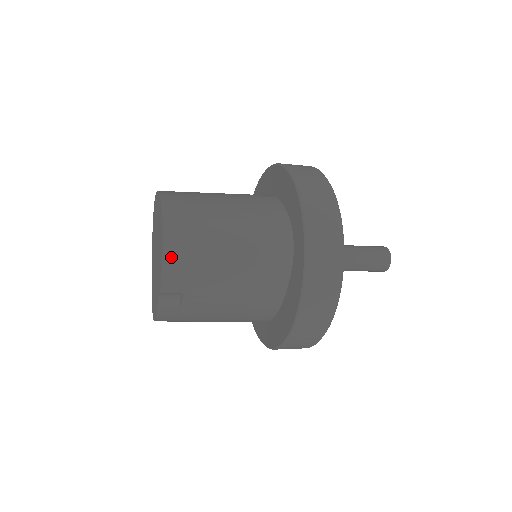
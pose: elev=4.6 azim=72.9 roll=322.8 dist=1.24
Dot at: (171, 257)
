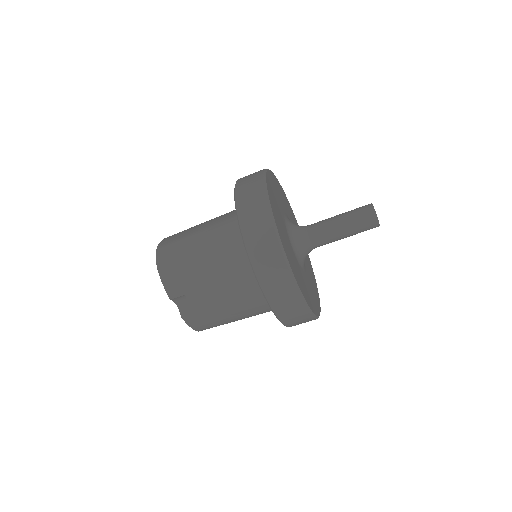
Dot at: (163, 270)
